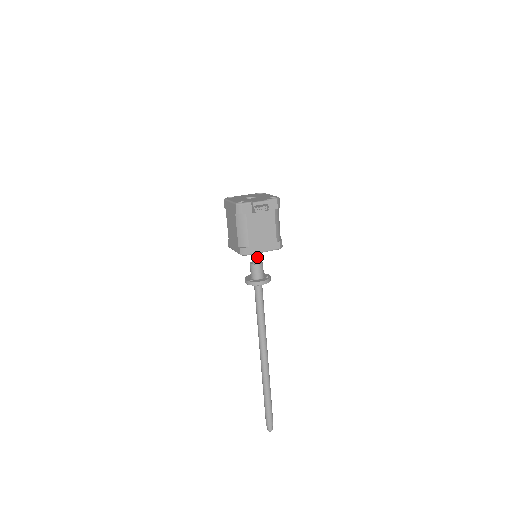
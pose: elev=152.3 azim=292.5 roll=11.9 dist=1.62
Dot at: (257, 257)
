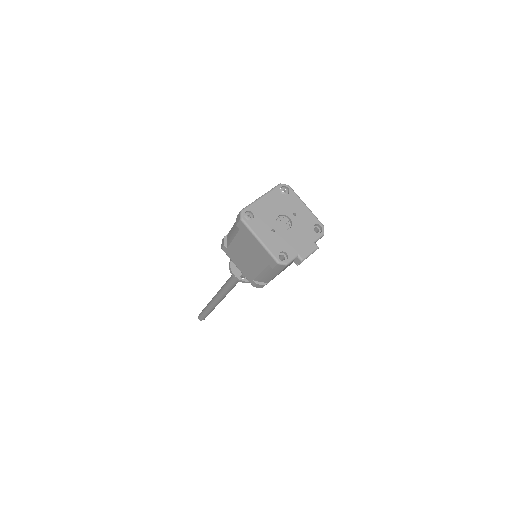
Dot at: occluded
